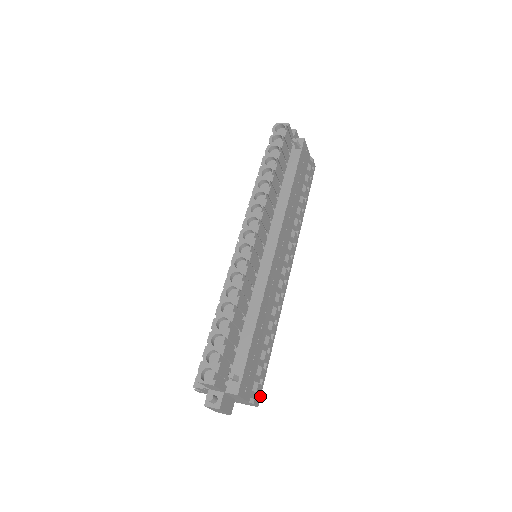
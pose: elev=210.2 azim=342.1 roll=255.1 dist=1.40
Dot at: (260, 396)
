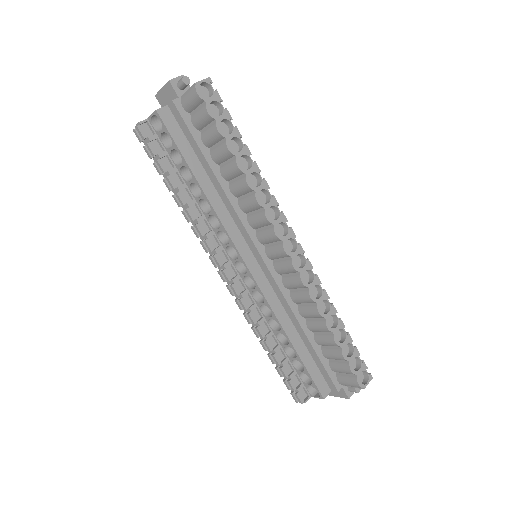
Dot at: occluded
